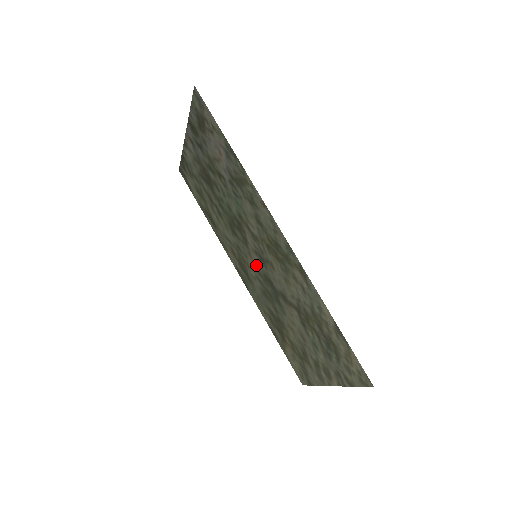
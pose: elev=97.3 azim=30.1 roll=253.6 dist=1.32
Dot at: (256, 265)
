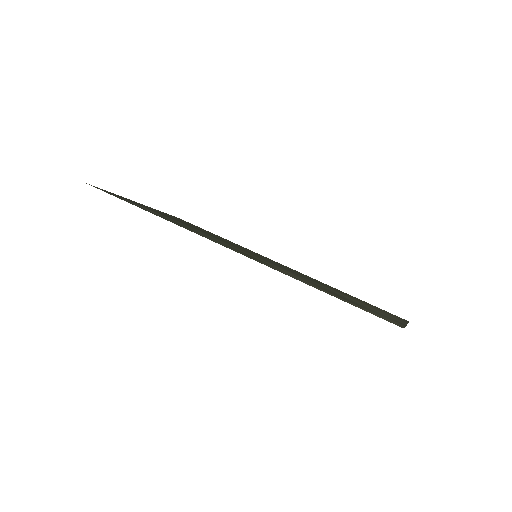
Dot at: (267, 260)
